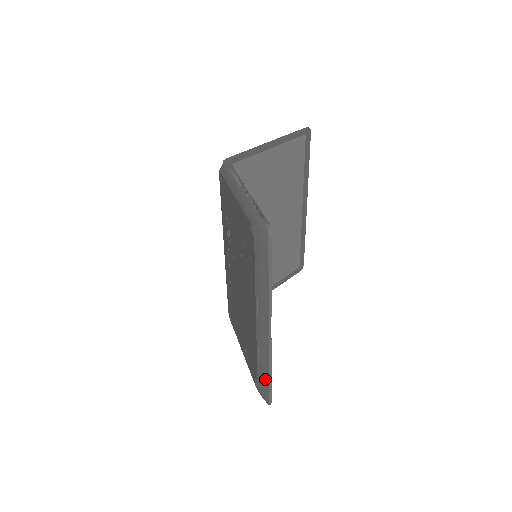
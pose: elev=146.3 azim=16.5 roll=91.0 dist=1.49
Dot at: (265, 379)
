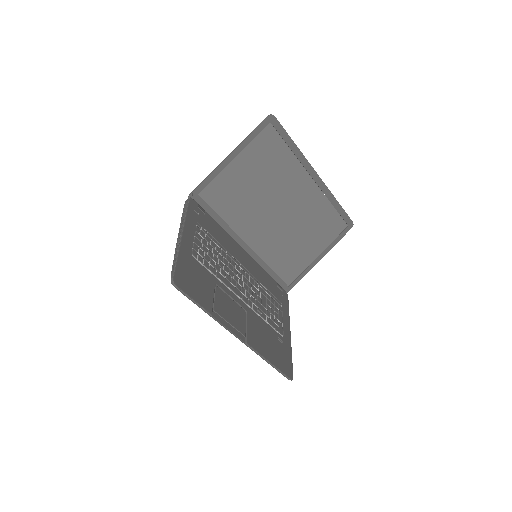
Dot at: occluded
